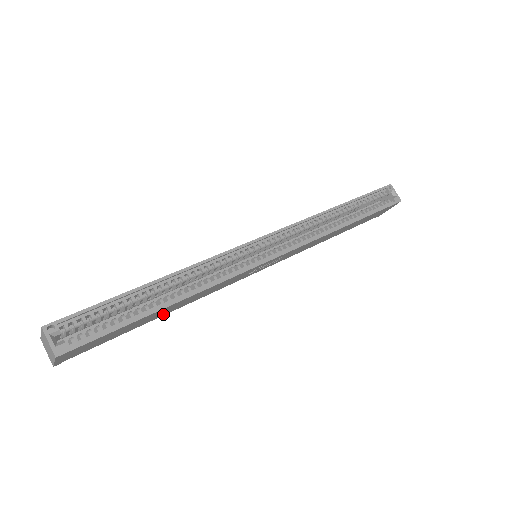
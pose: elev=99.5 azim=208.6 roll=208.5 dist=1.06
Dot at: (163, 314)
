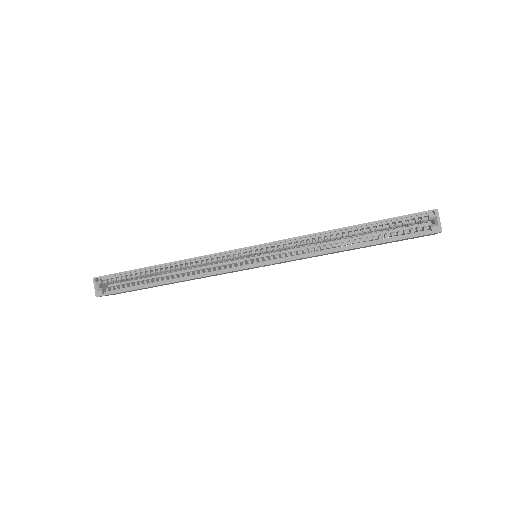
Dot at: occluded
